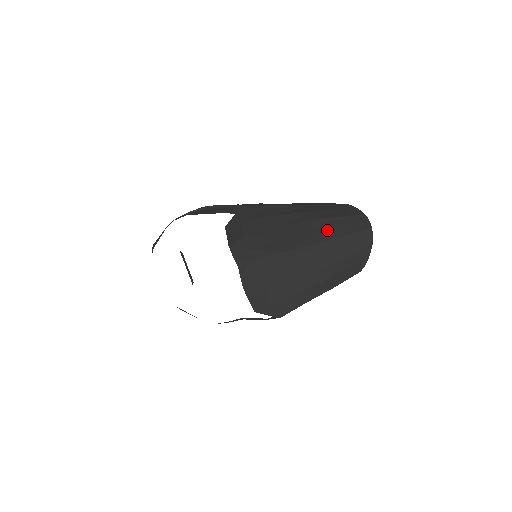
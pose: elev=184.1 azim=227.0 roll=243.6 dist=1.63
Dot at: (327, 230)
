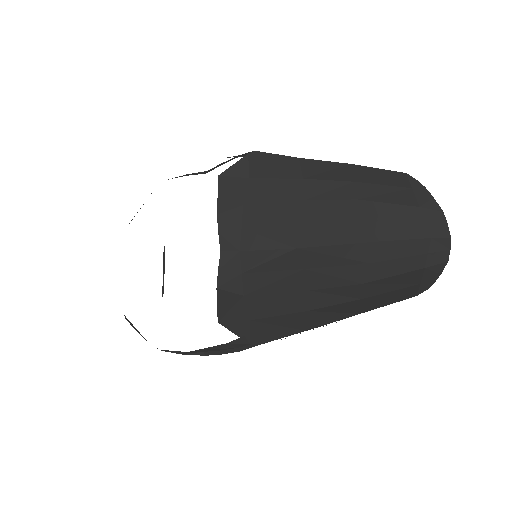
Dot at: (373, 224)
